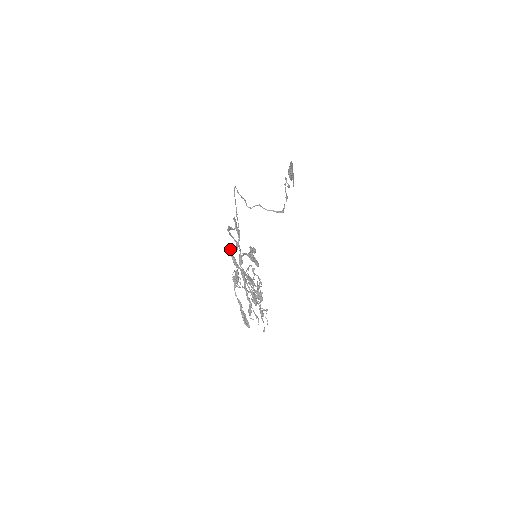
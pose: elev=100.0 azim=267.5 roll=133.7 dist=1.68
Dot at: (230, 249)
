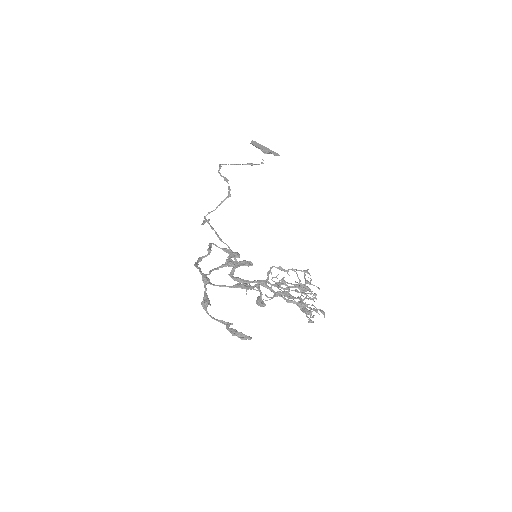
Dot at: (228, 274)
